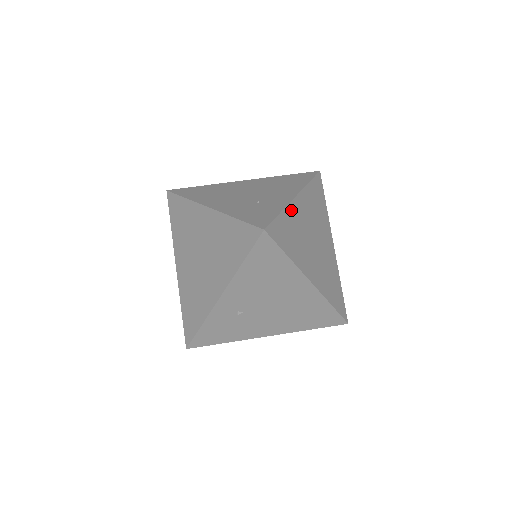
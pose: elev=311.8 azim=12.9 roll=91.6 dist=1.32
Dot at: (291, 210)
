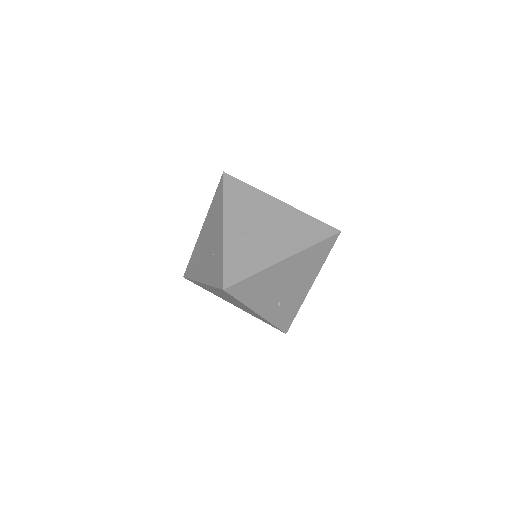
Dot at: (229, 243)
